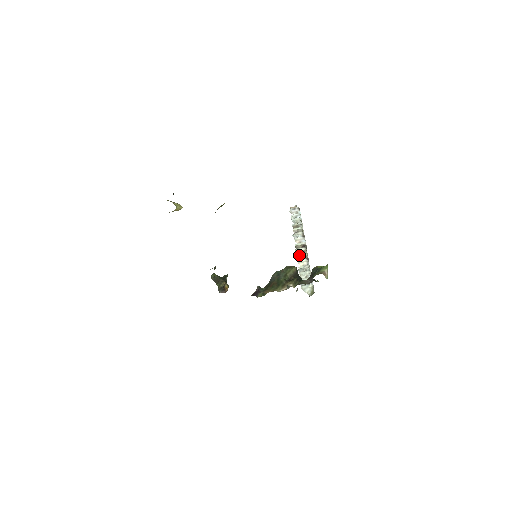
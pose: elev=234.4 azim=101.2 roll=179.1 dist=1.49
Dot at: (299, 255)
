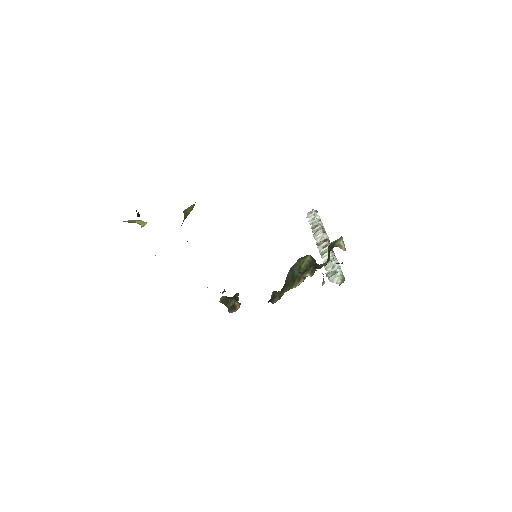
Dot at: (322, 250)
